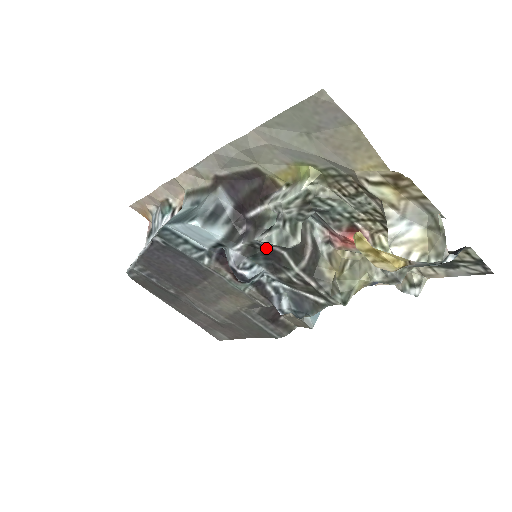
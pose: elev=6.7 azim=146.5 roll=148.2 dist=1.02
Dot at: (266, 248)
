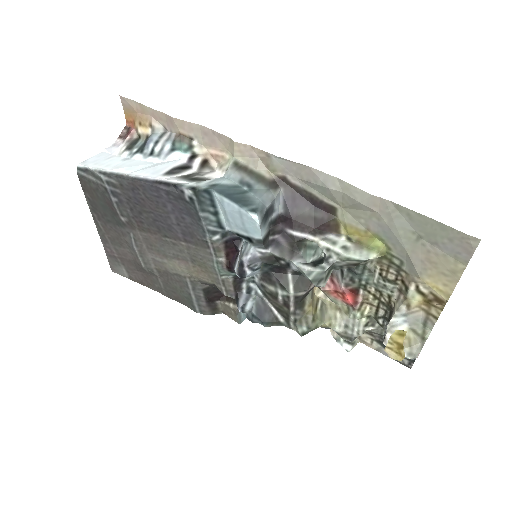
Dot at: (287, 267)
